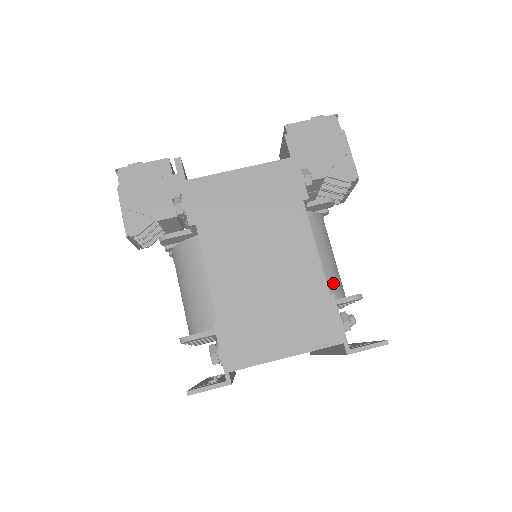
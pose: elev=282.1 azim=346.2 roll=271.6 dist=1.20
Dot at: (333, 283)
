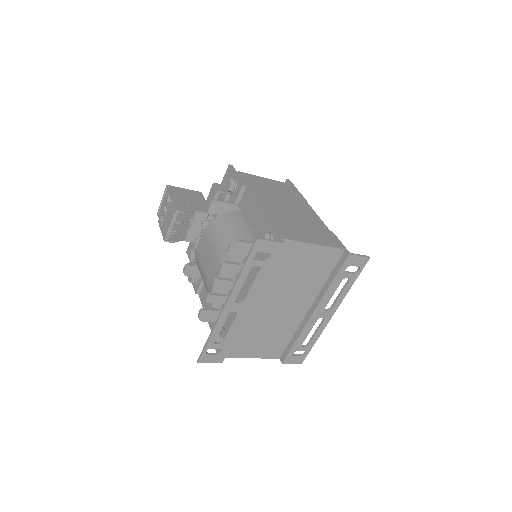
Dot at: occluded
